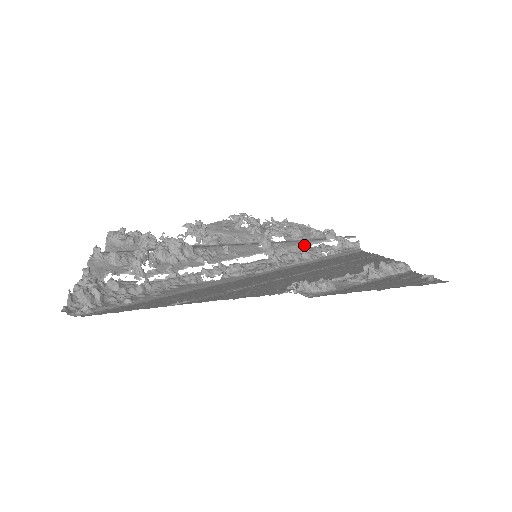
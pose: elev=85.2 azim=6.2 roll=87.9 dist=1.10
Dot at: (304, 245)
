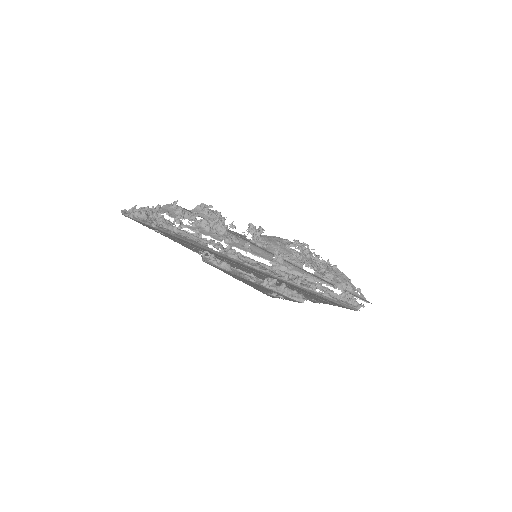
Dot at: (311, 278)
